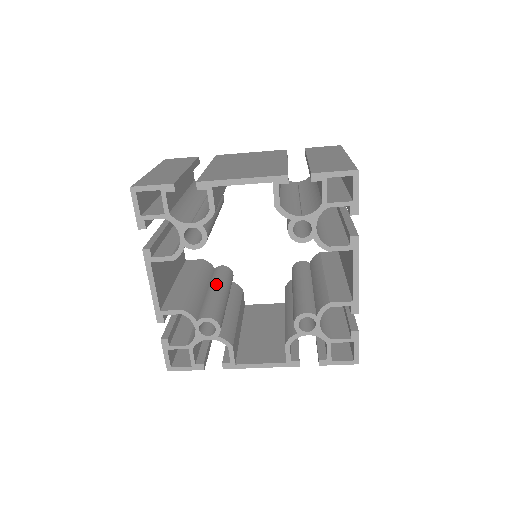
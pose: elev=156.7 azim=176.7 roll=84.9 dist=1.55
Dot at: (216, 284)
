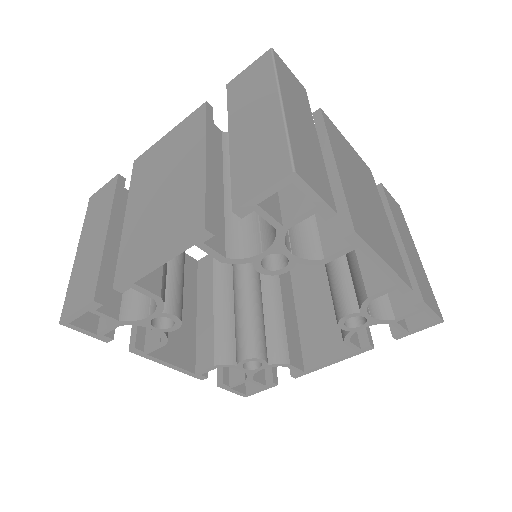
Dot at: (238, 289)
